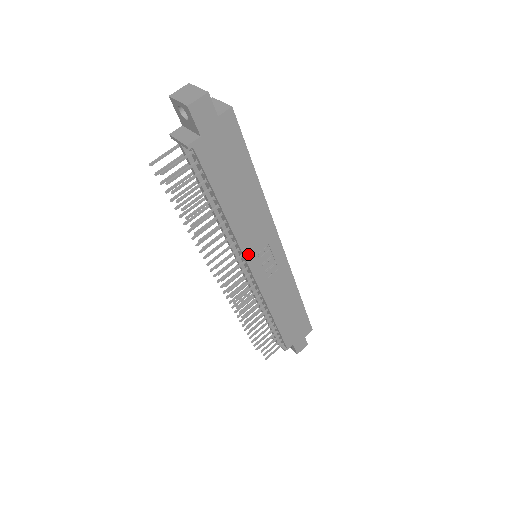
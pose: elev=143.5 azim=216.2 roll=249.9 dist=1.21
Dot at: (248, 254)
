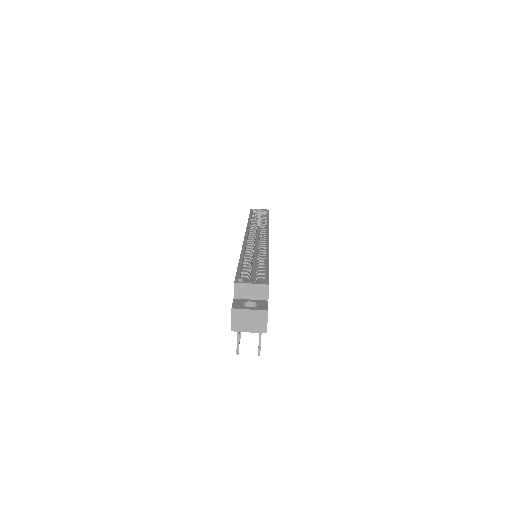
Dot at: occluded
